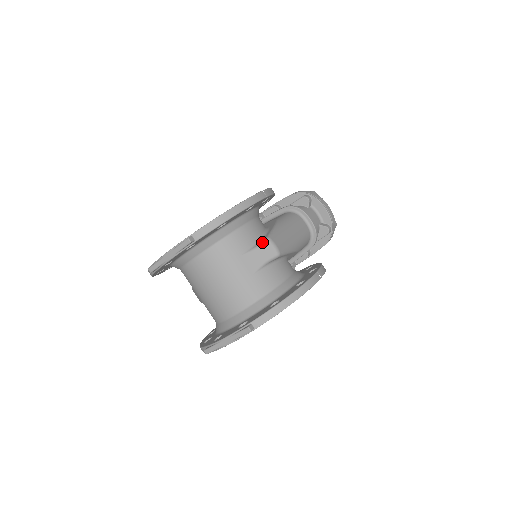
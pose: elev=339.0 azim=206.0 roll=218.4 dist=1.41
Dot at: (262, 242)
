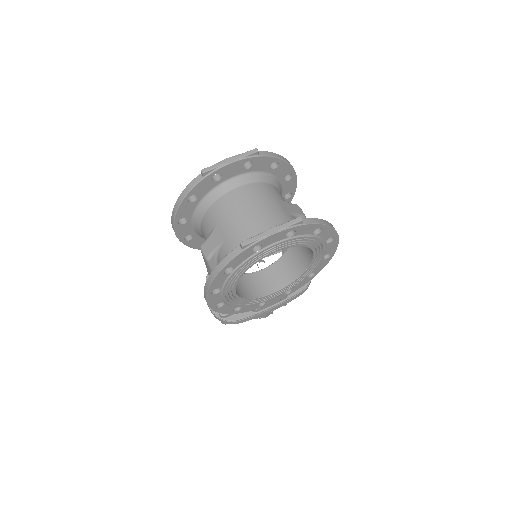
Dot at: occluded
